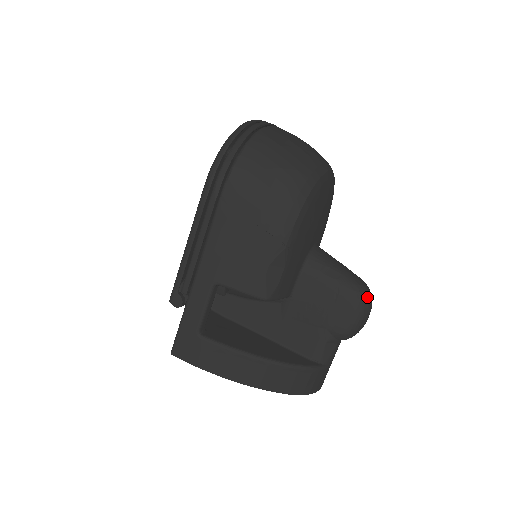
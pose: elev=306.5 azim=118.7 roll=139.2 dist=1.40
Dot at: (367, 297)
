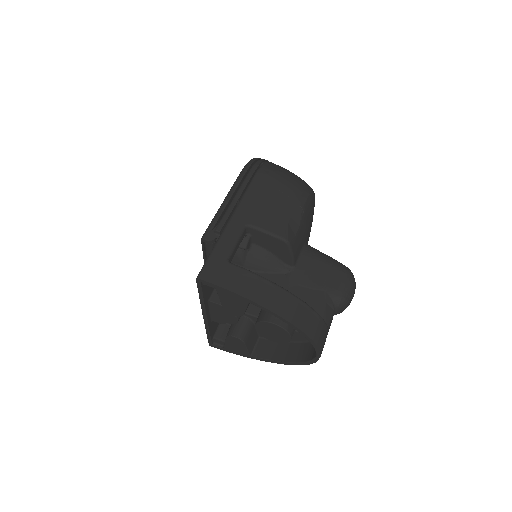
Dot at: occluded
